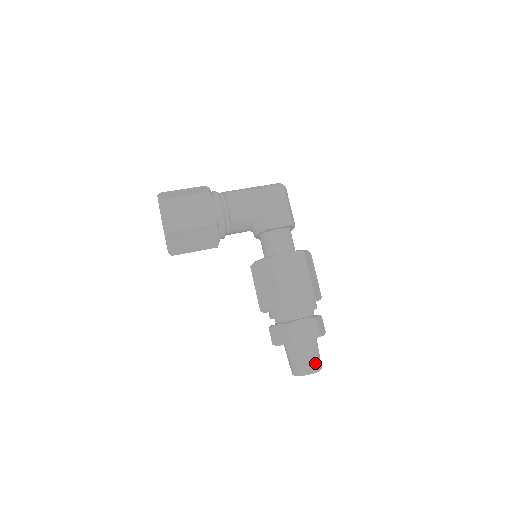
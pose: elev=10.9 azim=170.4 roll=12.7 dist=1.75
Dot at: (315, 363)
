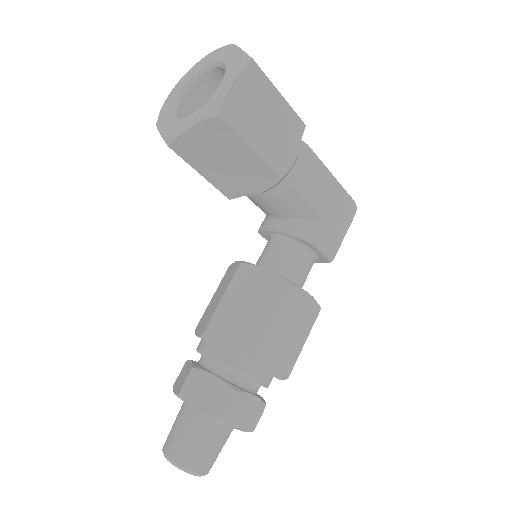
Dot at: (212, 463)
